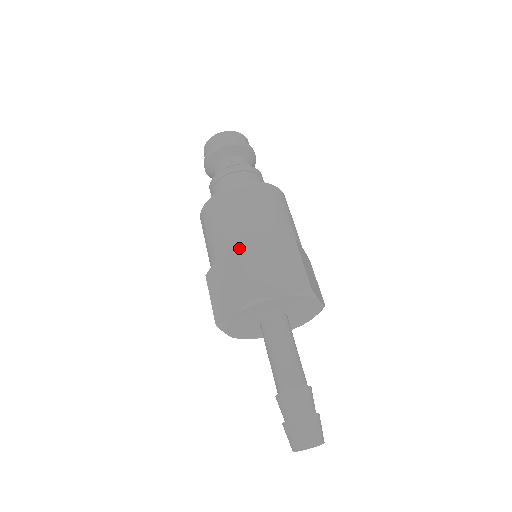
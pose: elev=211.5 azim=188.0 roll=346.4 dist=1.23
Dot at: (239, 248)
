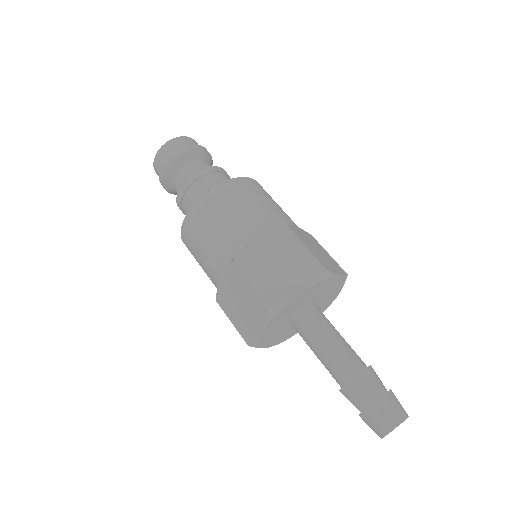
Dot at: (289, 227)
